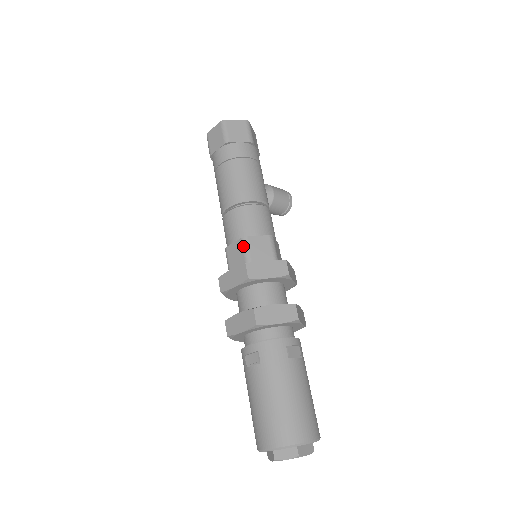
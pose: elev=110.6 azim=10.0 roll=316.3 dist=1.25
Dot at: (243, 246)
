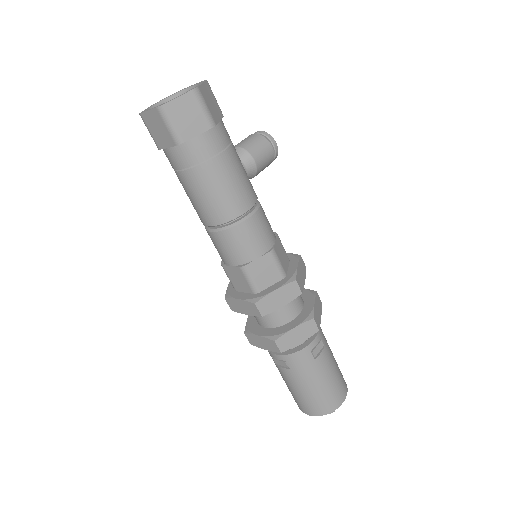
Dot at: (244, 275)
